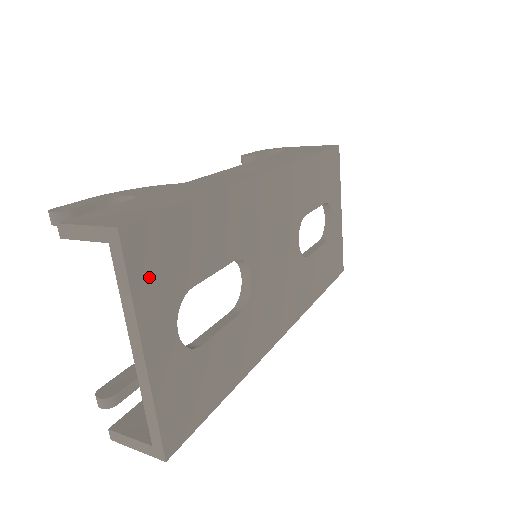
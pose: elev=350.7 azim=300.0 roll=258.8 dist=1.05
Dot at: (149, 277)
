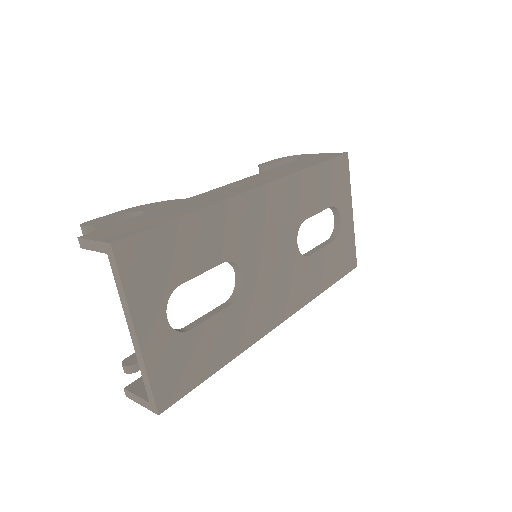
Dot at: (139, 278)
